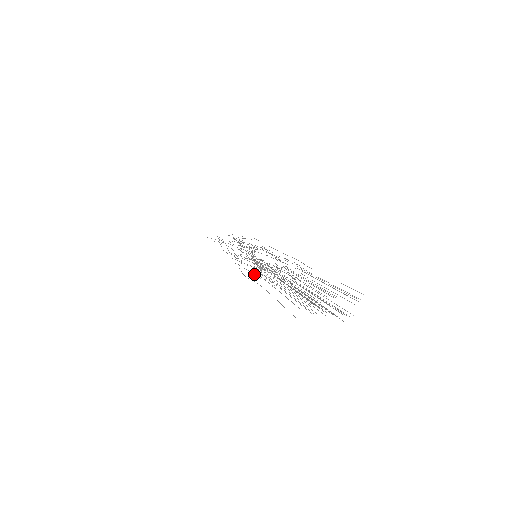
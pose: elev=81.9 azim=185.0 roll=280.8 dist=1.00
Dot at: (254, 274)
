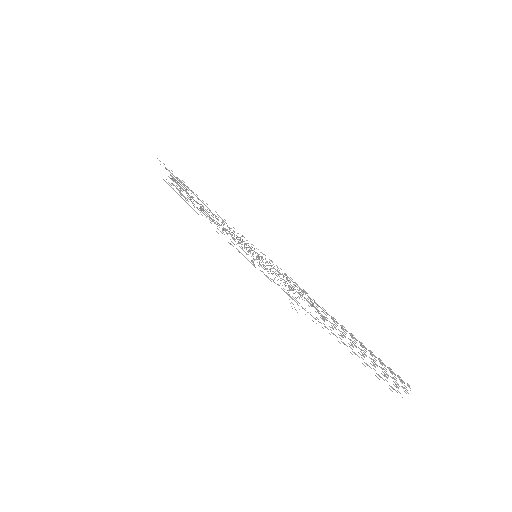
Dot at: (290, 290)
